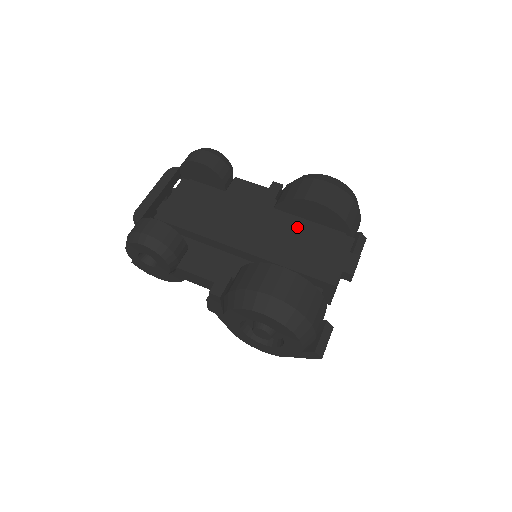
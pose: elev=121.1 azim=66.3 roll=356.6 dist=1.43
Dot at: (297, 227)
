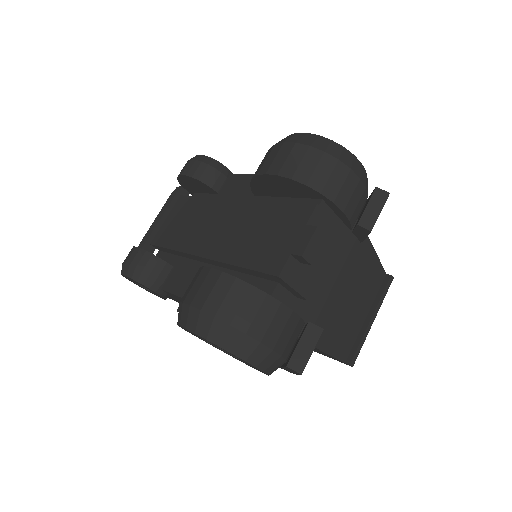
Dot at: (258, 211)
